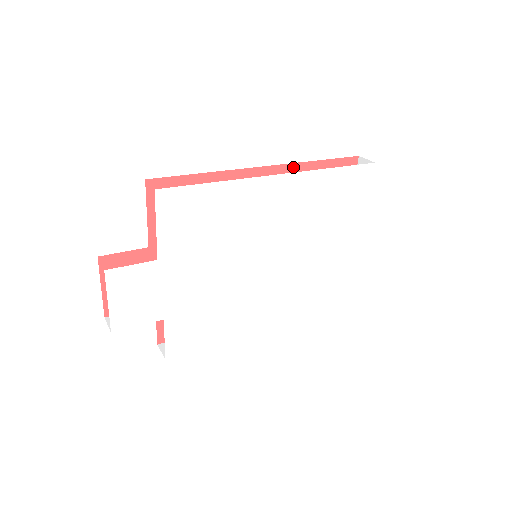
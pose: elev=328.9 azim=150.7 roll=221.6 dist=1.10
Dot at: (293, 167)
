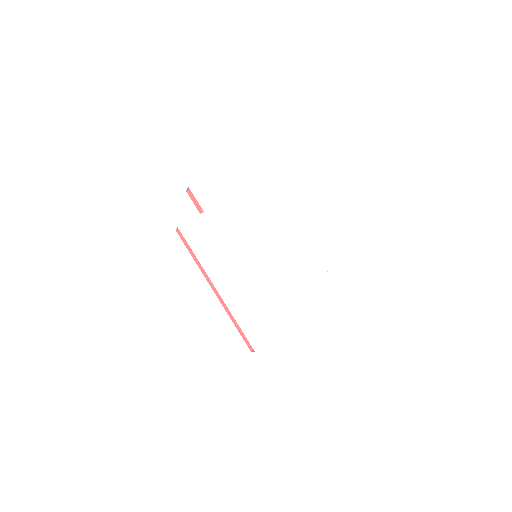
Dot at: occluded
